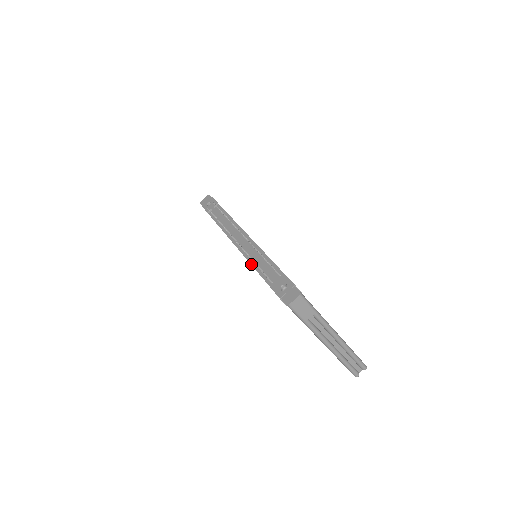
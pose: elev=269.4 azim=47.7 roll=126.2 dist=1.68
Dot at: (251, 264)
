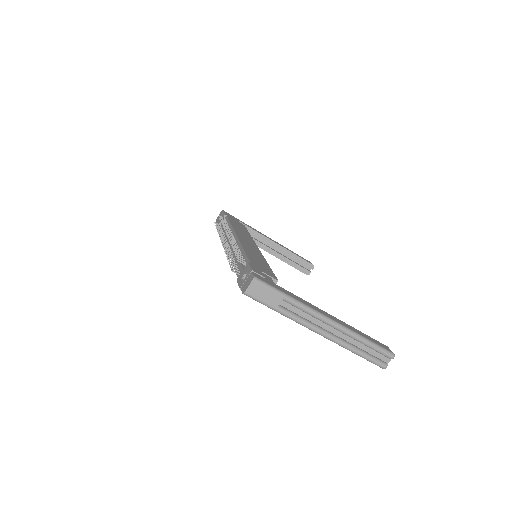
Dot at: occluded
